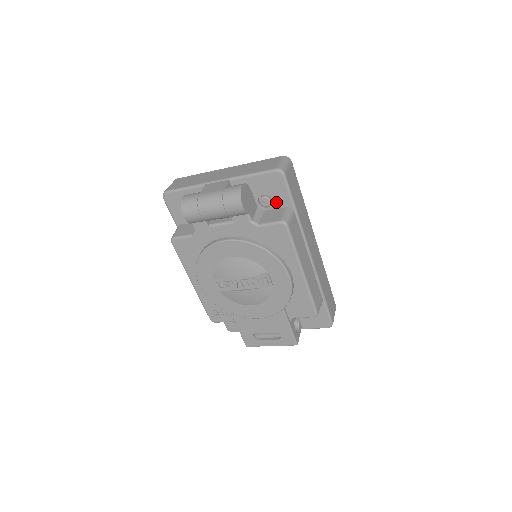
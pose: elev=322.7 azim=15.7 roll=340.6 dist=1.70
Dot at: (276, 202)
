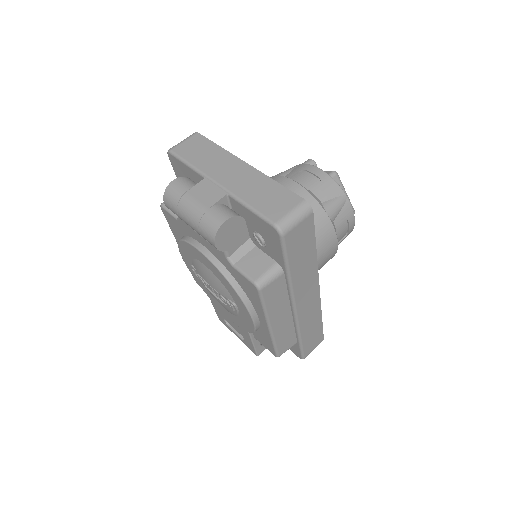
Dot at: (269, 249)
